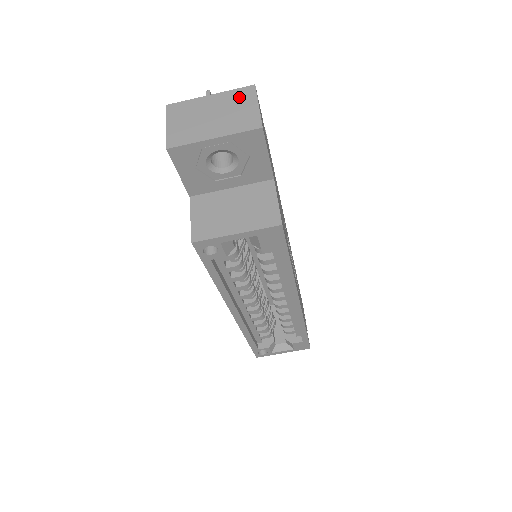
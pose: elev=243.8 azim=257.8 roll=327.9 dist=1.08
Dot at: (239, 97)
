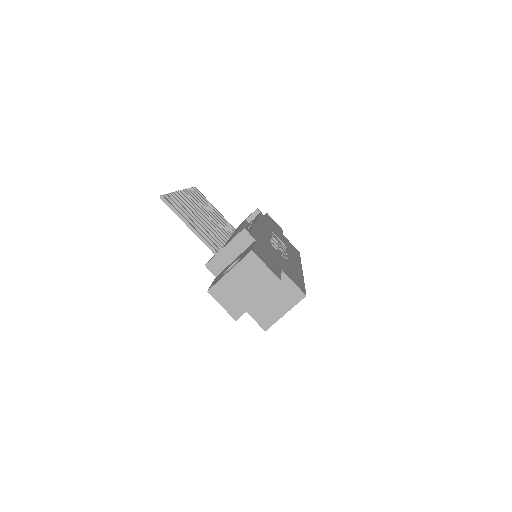
Dot at: (250, 265)
